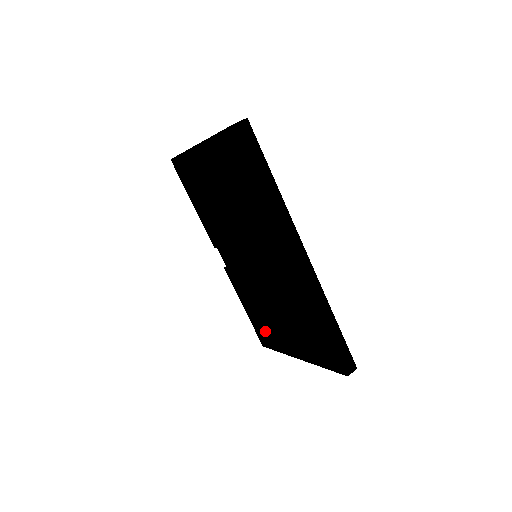
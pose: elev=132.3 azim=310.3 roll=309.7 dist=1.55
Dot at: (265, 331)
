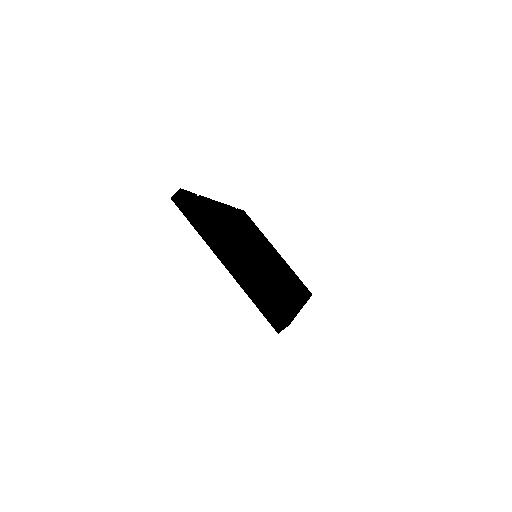
Dot at: occluded
